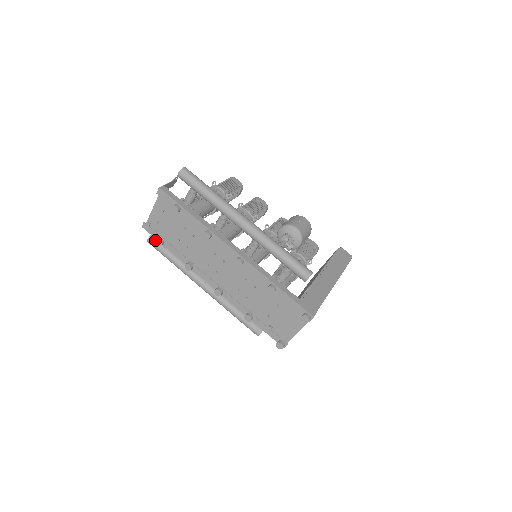
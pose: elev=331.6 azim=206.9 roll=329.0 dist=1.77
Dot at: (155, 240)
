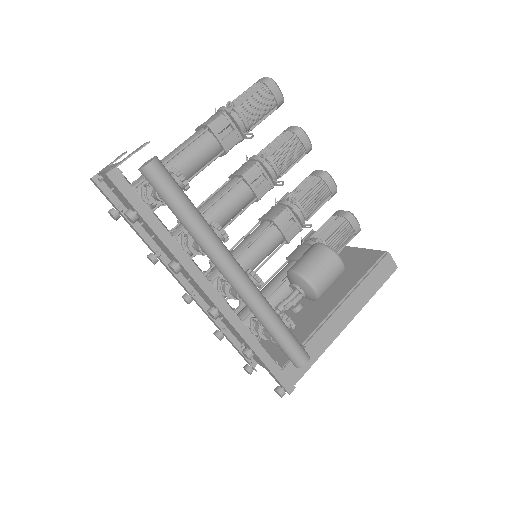
Dot at: occluded
